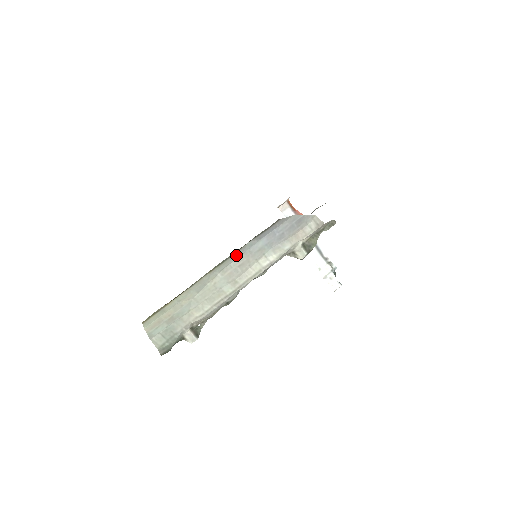
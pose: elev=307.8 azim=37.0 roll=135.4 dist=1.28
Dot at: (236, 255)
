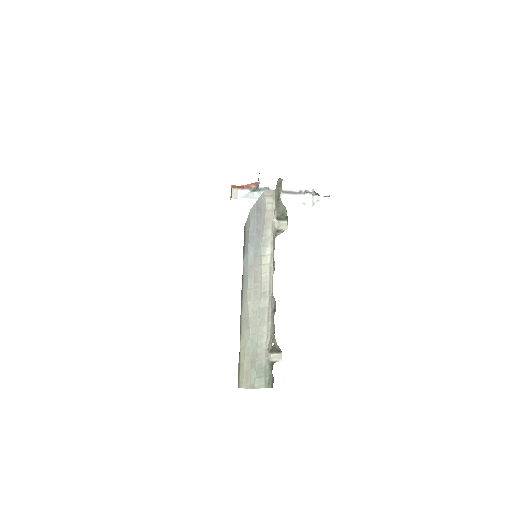
Dot at: (245, 279)
